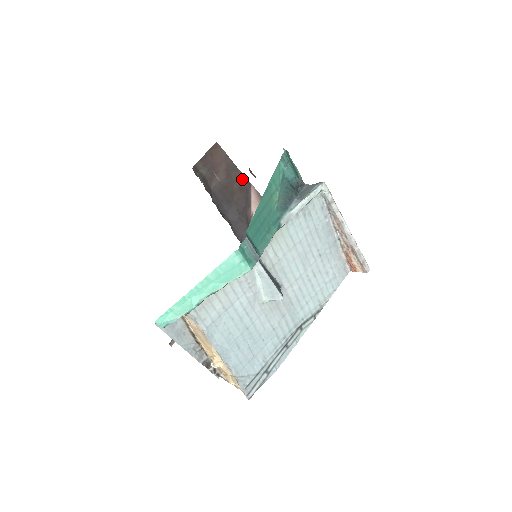
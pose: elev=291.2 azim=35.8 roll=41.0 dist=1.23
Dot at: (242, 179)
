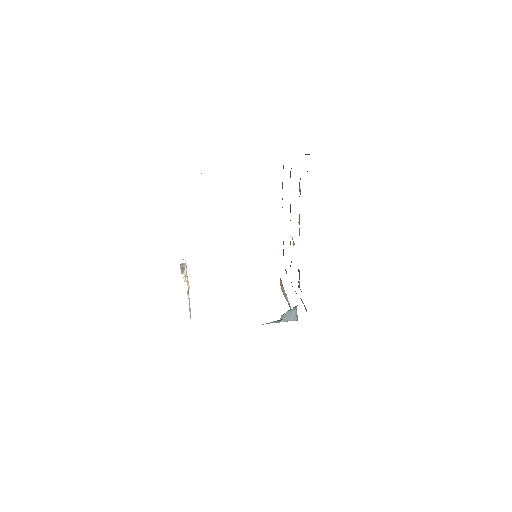
Dot at: occluded
